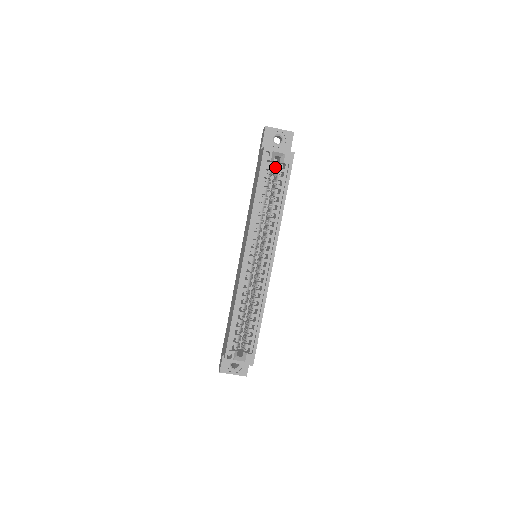
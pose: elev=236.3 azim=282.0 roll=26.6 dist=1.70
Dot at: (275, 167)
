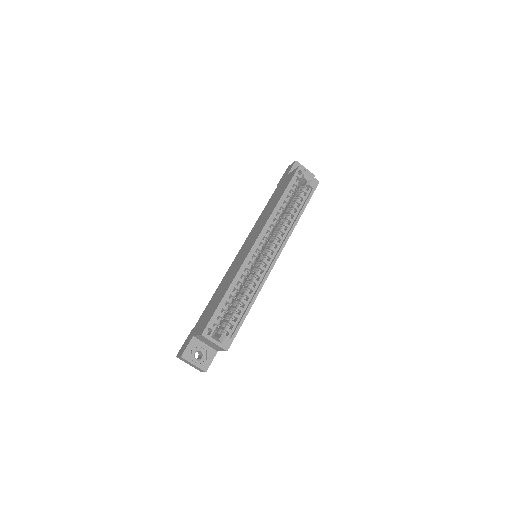
Dot at: (299, 188)
